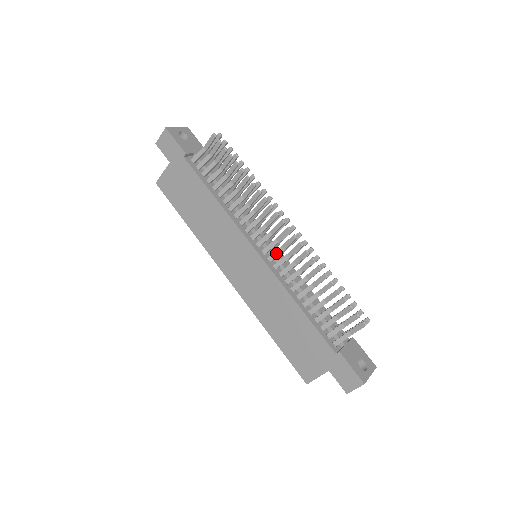
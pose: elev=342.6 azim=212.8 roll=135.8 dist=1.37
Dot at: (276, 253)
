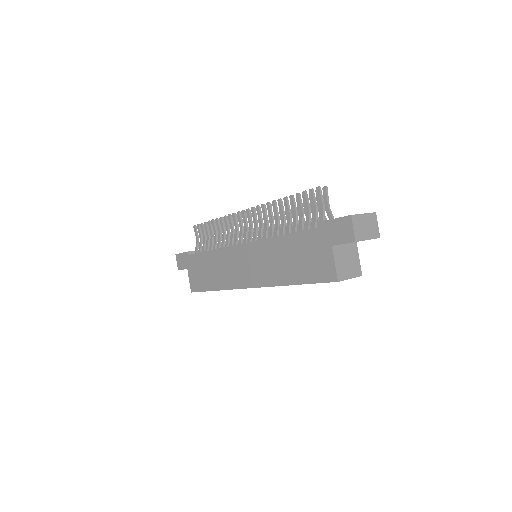
Dot at: (254, 232)
